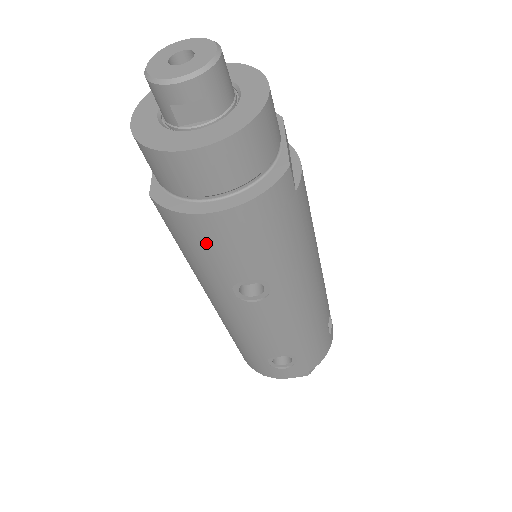
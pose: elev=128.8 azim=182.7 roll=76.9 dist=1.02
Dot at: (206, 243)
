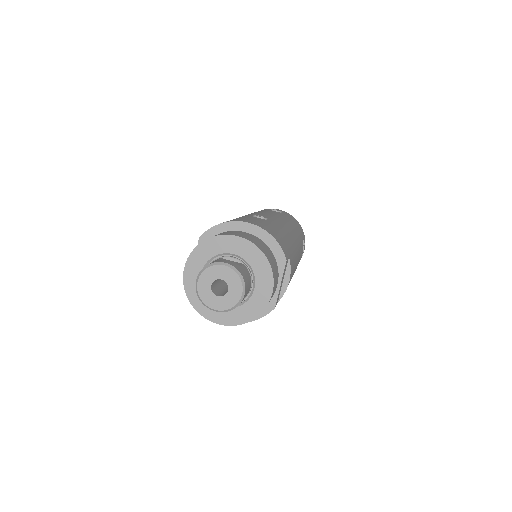
Dot at: occluded
